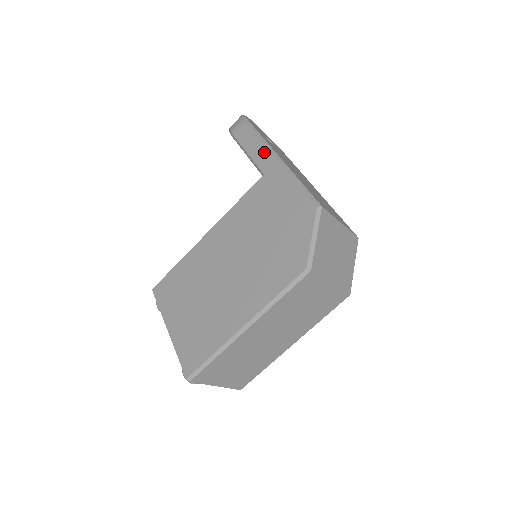
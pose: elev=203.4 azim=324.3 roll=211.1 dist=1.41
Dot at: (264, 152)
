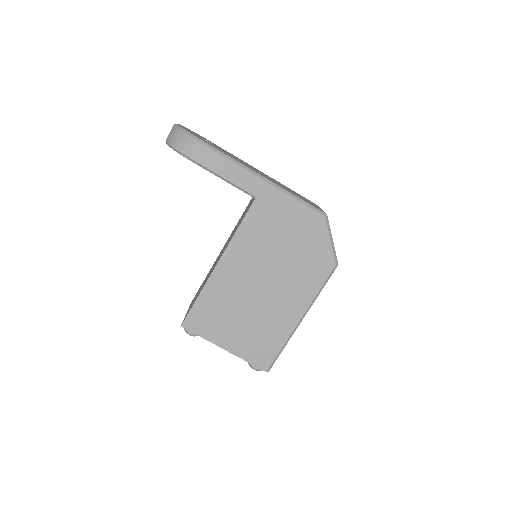
Dot at: (245, 175)
